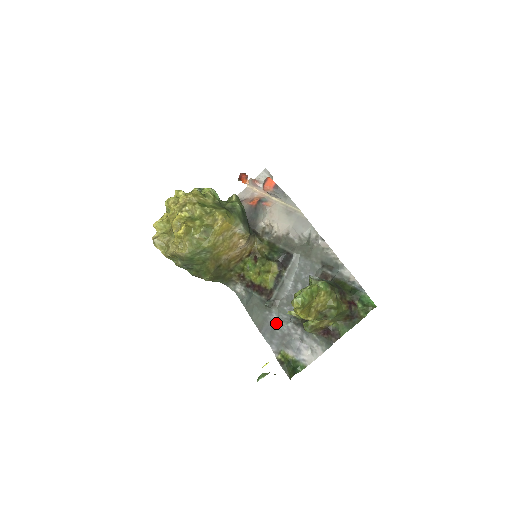
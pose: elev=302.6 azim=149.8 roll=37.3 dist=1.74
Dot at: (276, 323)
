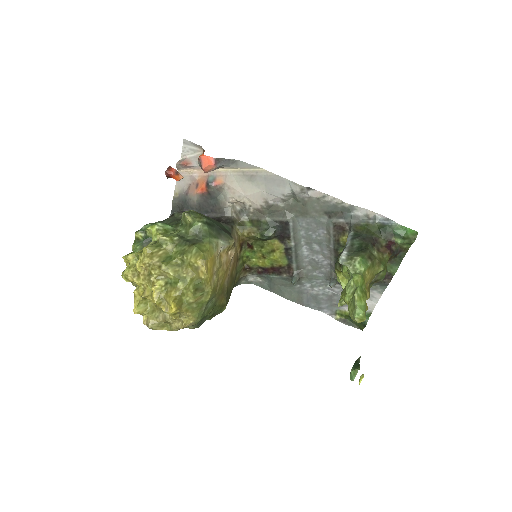
Dot at: (314, 290)
